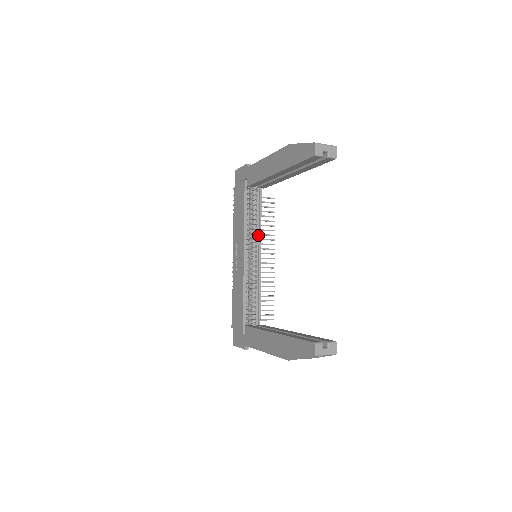
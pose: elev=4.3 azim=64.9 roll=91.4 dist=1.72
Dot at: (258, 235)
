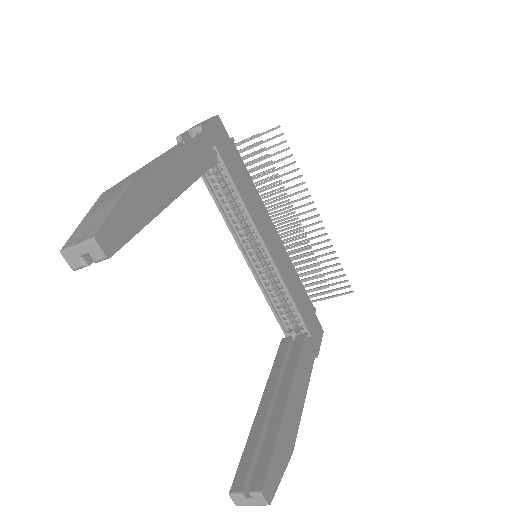
Dot at: (251, 222)
